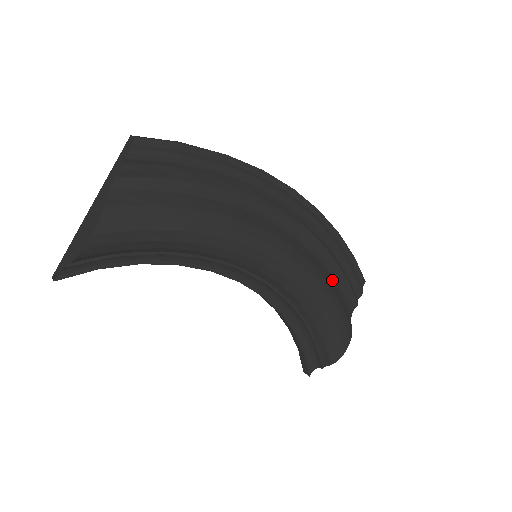
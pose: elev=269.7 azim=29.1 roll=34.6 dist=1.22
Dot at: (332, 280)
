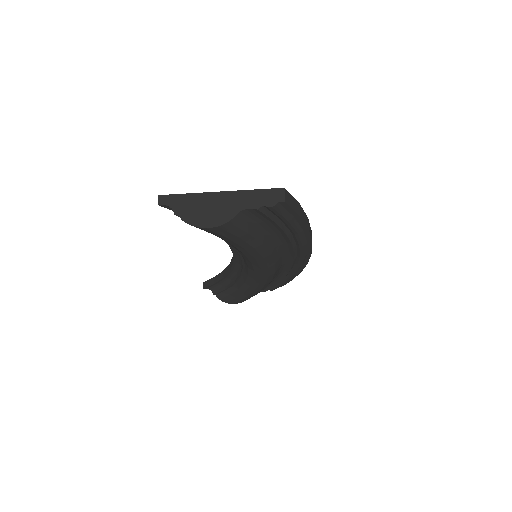
Dot at: occluded
